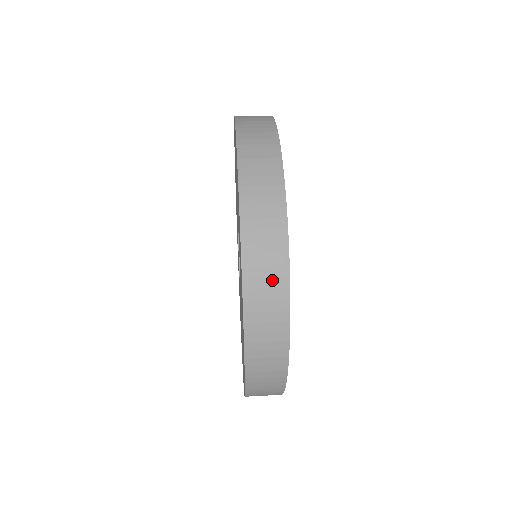
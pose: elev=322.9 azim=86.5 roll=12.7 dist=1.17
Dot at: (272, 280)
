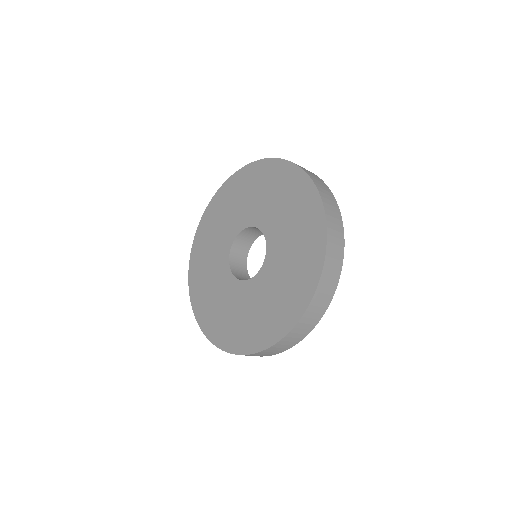
Dot at: (329, 197)
